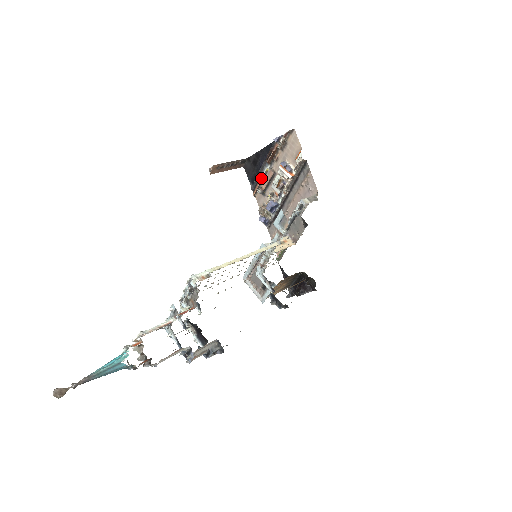
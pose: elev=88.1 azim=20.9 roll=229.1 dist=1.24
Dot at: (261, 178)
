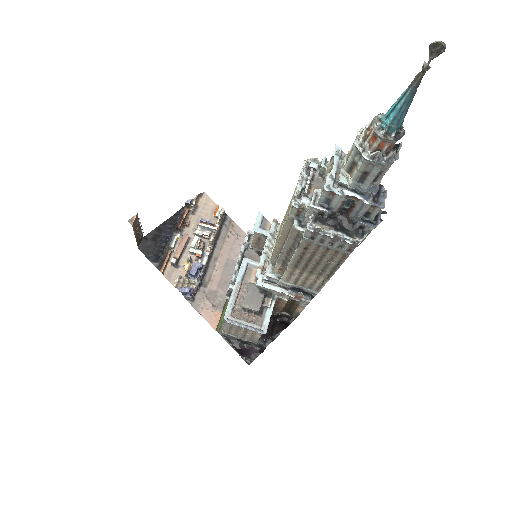
Dot at: (170, 249)
